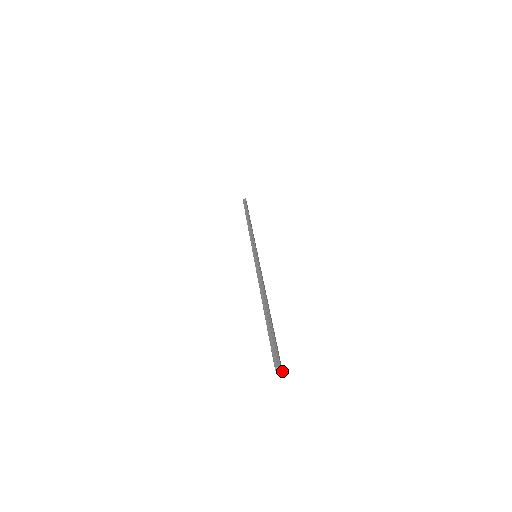
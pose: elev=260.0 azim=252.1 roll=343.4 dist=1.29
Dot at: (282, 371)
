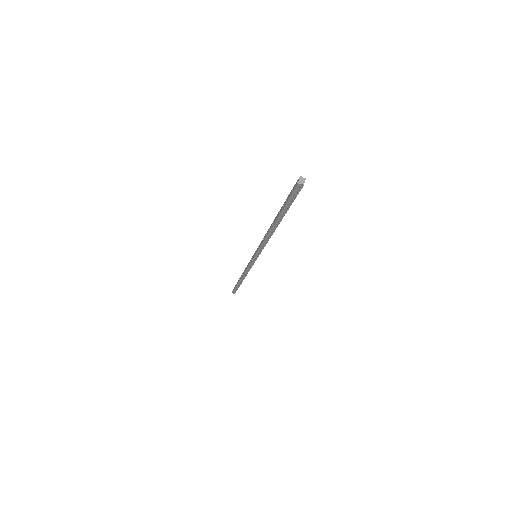
Dot at: occluded
